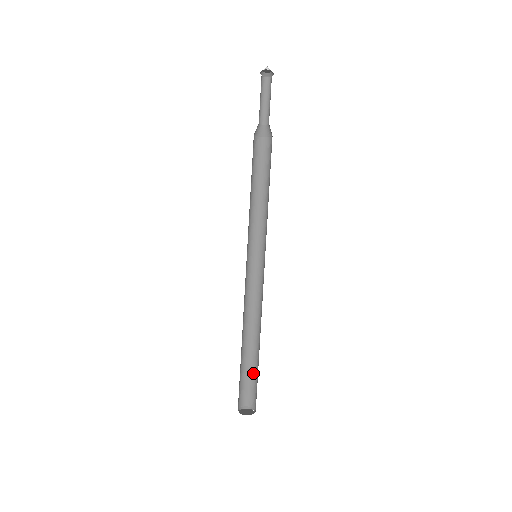
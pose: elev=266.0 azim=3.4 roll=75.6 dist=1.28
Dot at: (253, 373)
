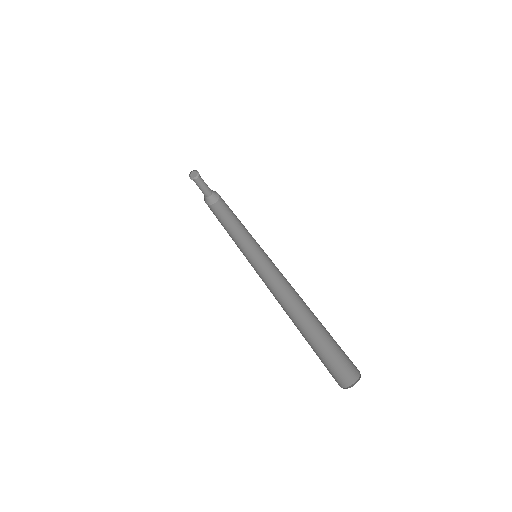
Dot at: (323, 351)
